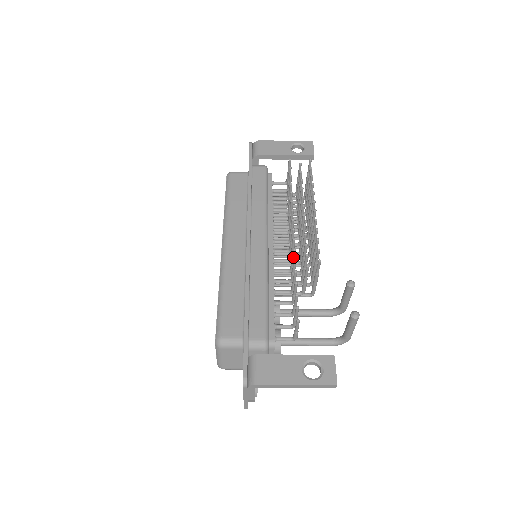
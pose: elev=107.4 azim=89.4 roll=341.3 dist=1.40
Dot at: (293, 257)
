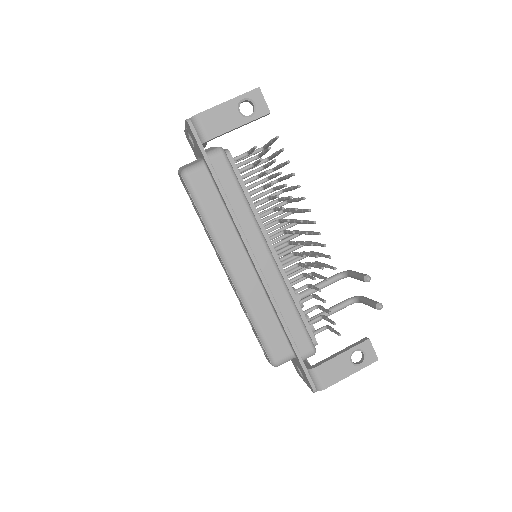
Dot at: occluded
